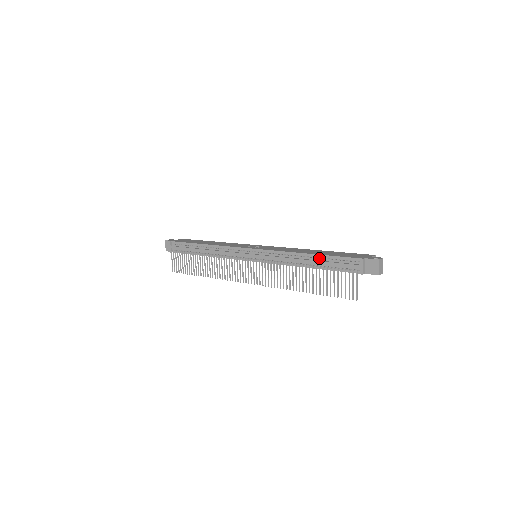
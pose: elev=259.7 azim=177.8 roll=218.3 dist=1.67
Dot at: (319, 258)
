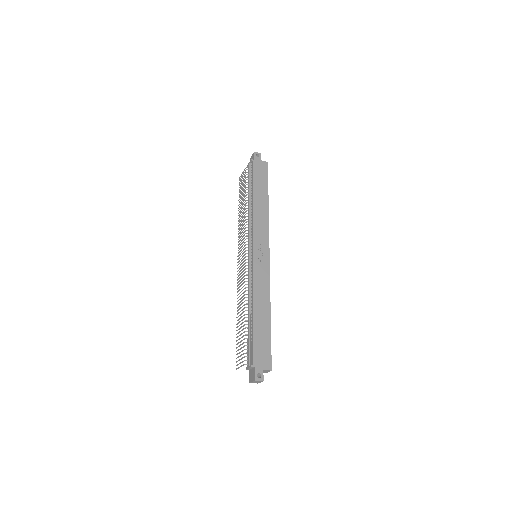
Dot at: (251, 324)
